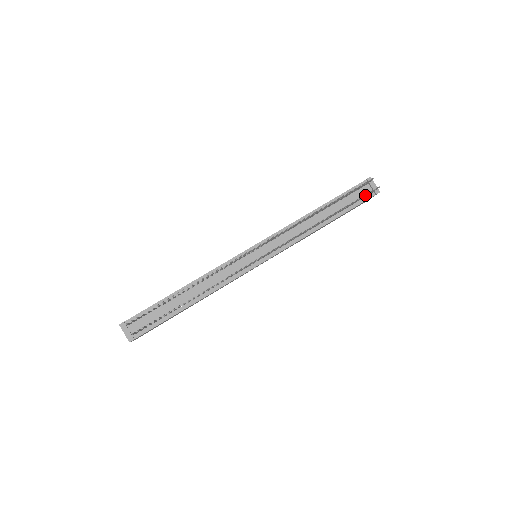
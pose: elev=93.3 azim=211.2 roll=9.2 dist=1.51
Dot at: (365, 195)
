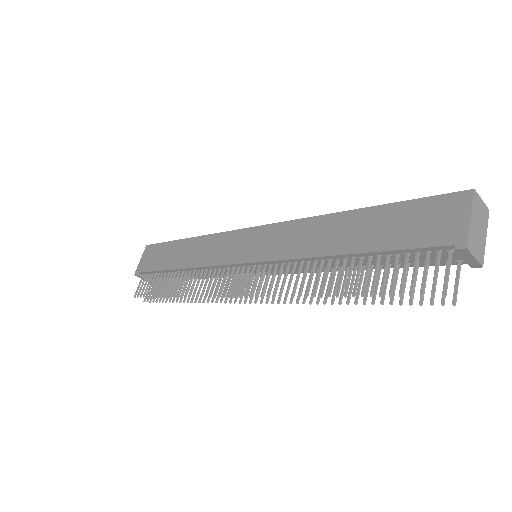
Dot at: (420, 300)
